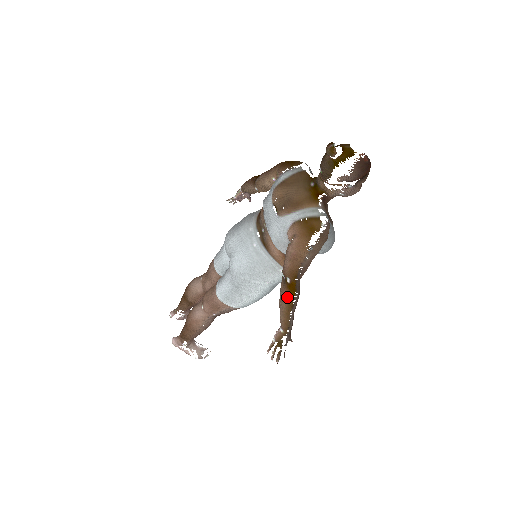
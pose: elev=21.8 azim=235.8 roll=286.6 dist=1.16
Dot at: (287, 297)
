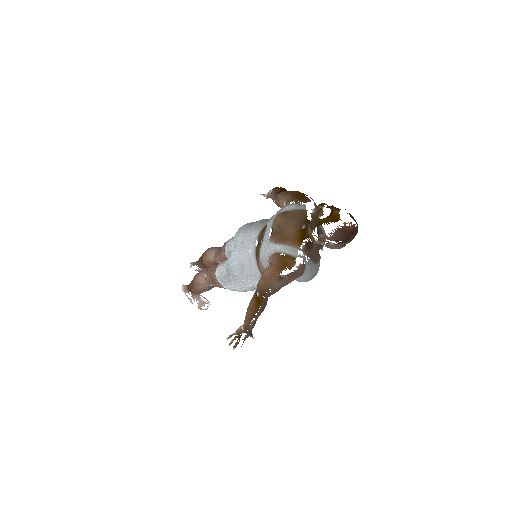
Dot at: (253, 306)
